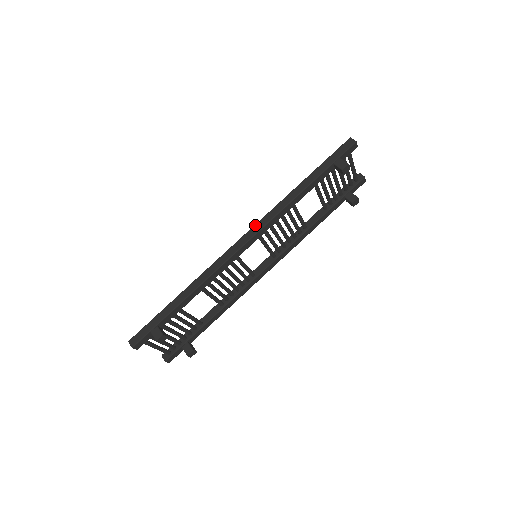
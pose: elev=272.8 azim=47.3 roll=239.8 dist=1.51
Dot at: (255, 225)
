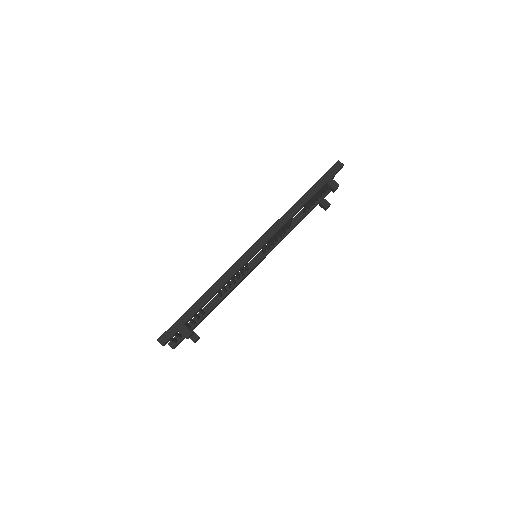
Dot at: (265, 234)
